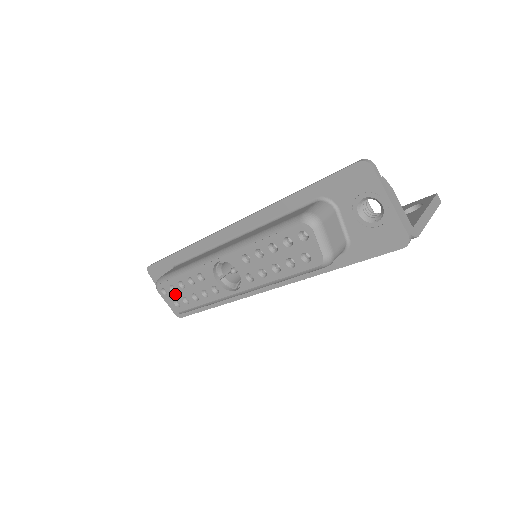
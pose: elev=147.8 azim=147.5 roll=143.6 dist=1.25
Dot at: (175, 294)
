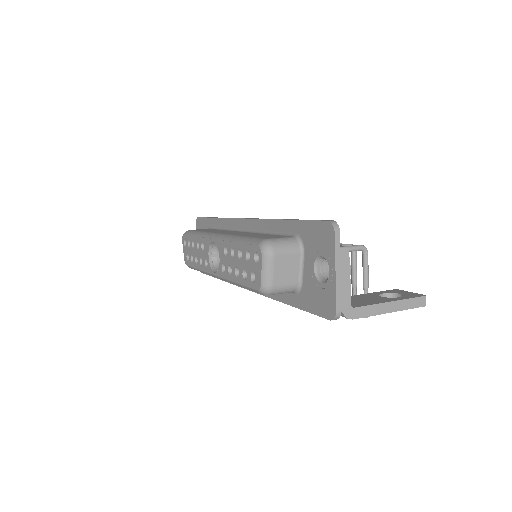
Dot at: (189, 249)
